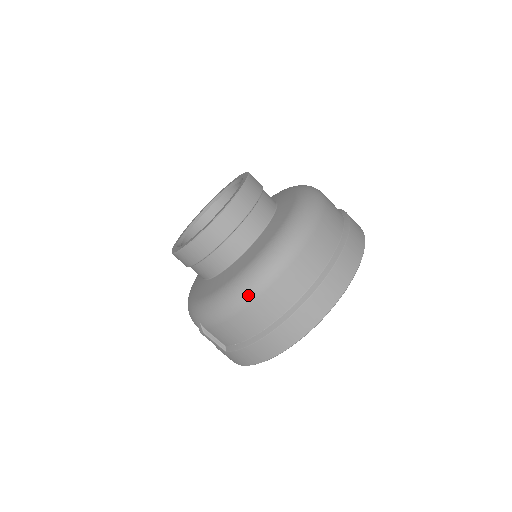
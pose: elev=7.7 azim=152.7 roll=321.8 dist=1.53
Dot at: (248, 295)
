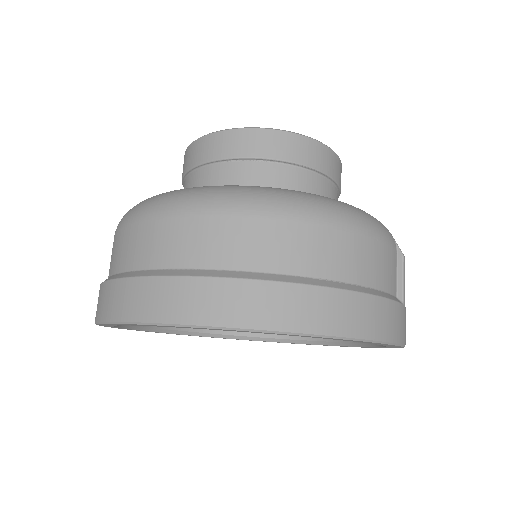
Dot at: occluded
